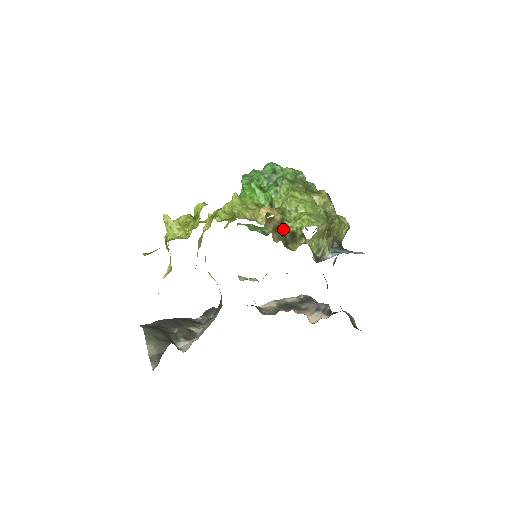
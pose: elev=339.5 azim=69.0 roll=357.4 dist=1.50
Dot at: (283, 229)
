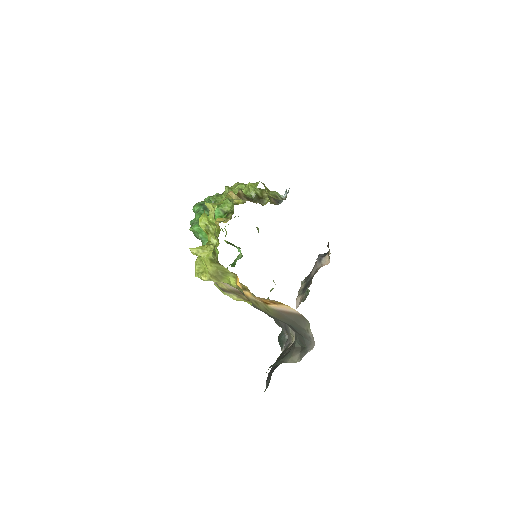
Dot at: (250, 199)
